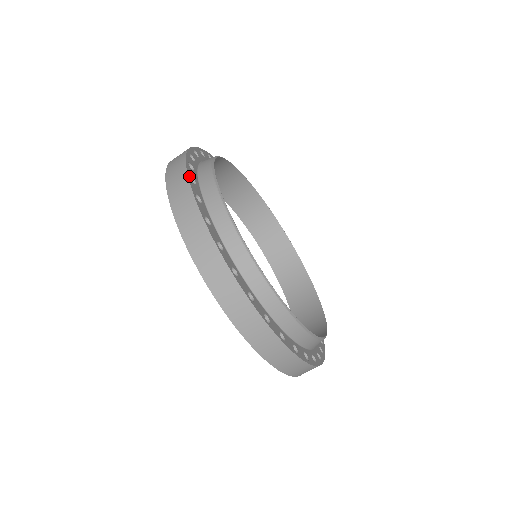
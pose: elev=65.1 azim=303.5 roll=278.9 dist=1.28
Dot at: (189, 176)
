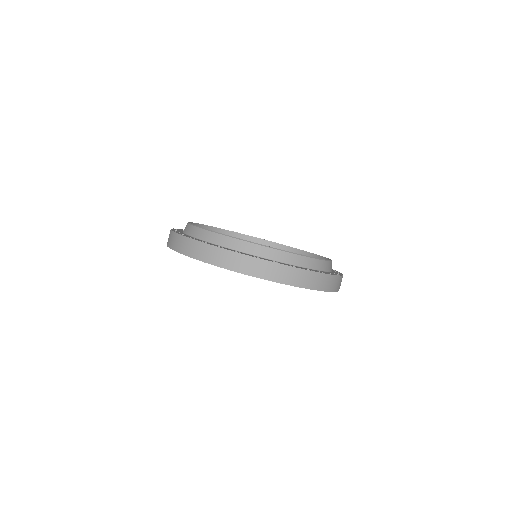
Dot at: (188, 237)
